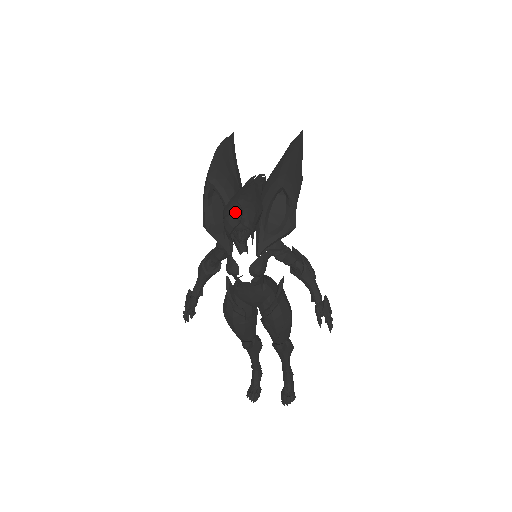
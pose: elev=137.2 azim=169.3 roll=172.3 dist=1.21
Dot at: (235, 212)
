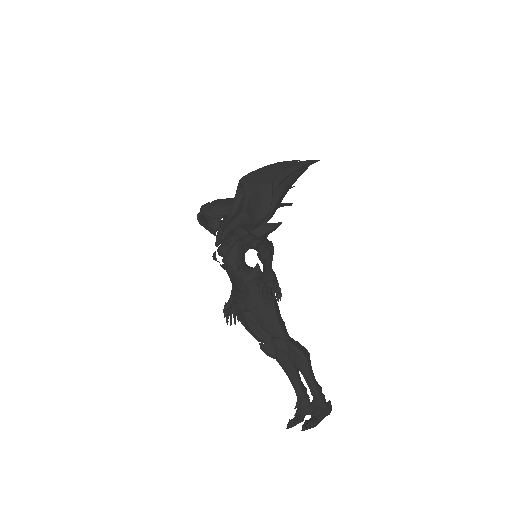
Dot at: (202, 206)
